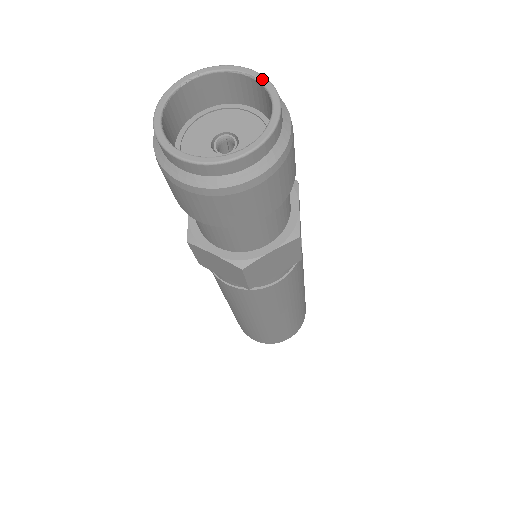
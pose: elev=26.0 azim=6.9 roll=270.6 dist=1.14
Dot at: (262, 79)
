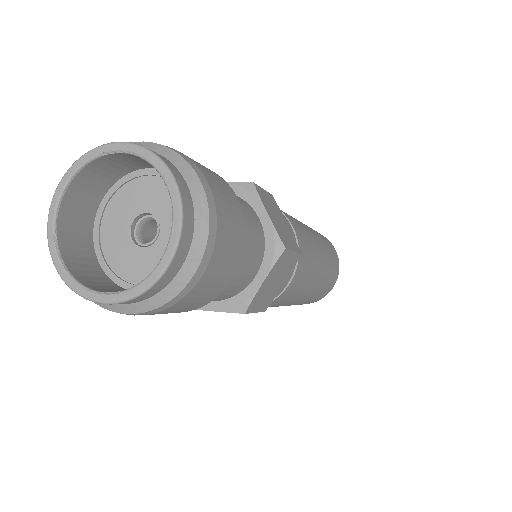
Dot at: (175, 209)
